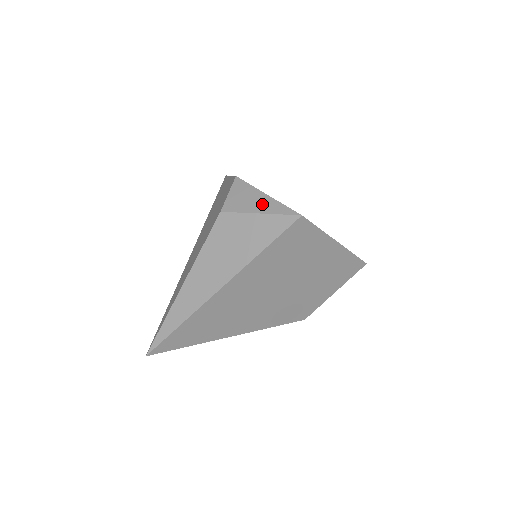
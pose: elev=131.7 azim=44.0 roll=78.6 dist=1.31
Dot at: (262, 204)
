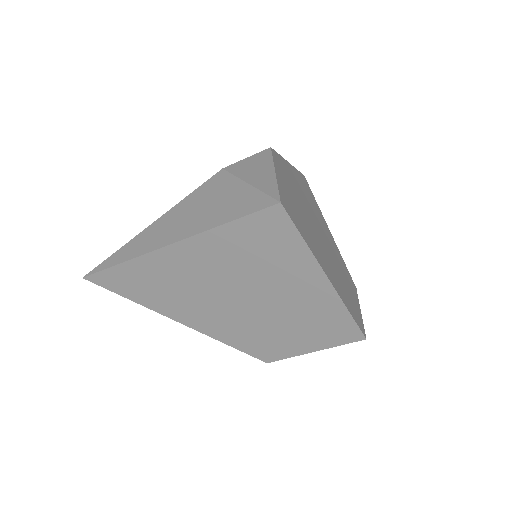
Dot at: (261, 177)
